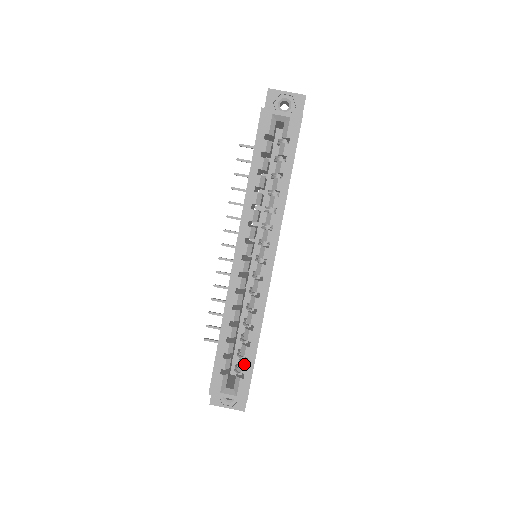
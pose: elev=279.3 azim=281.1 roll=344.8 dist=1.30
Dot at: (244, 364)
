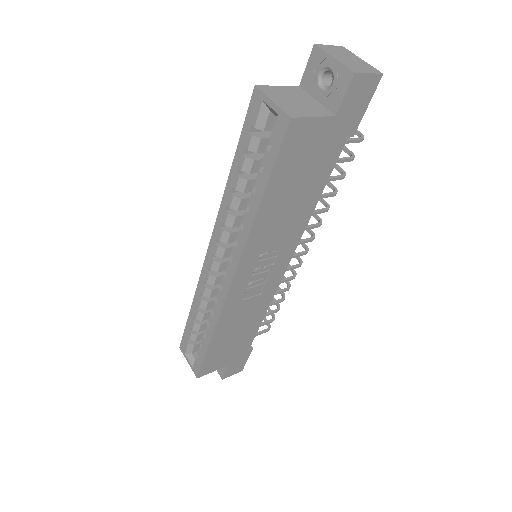
Dot at: (200, 349)
